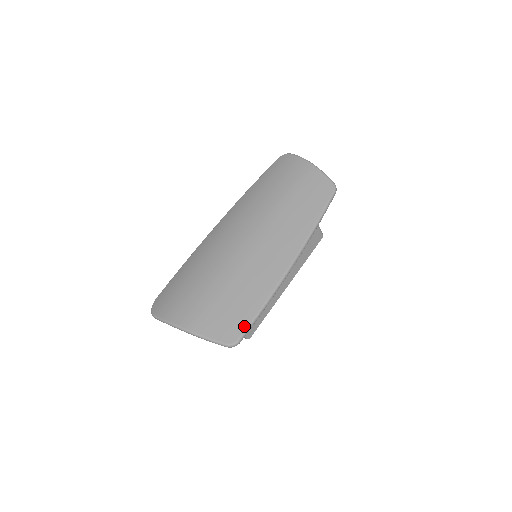
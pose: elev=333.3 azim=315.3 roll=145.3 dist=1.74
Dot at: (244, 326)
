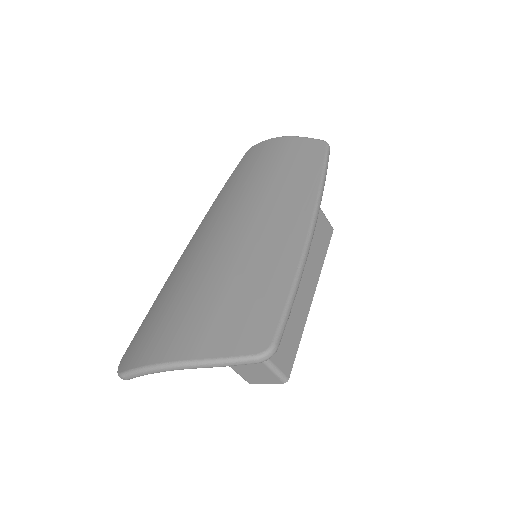
Dot at: (275, 320)
